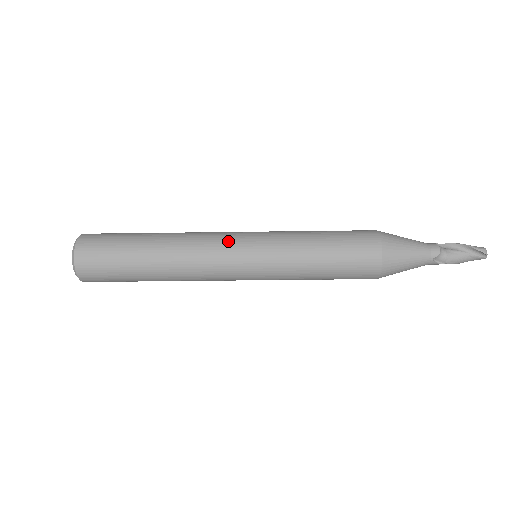
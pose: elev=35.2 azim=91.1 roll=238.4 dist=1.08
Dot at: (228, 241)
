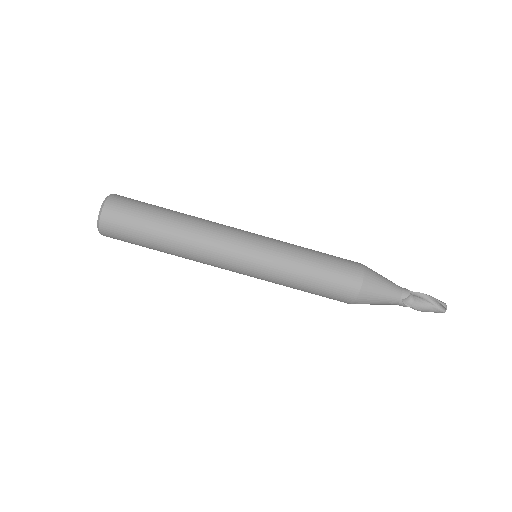
Dot at: (238, 234)
